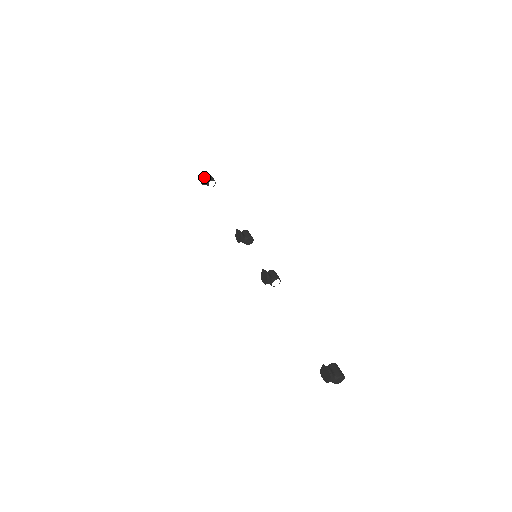
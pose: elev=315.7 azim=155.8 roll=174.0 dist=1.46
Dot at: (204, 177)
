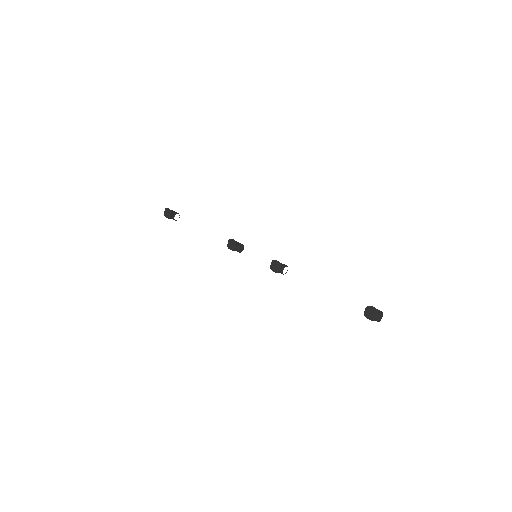
Dot at: (170, 210)
